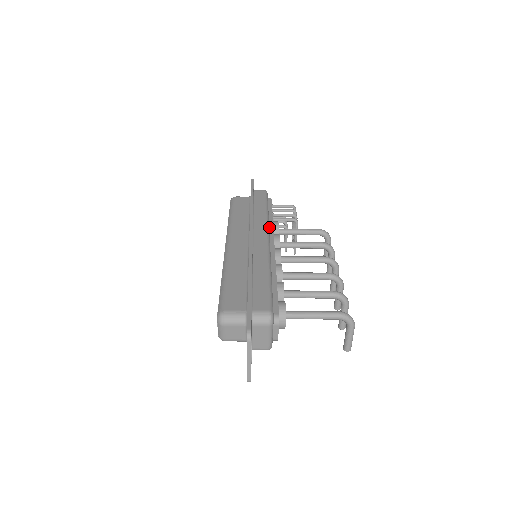
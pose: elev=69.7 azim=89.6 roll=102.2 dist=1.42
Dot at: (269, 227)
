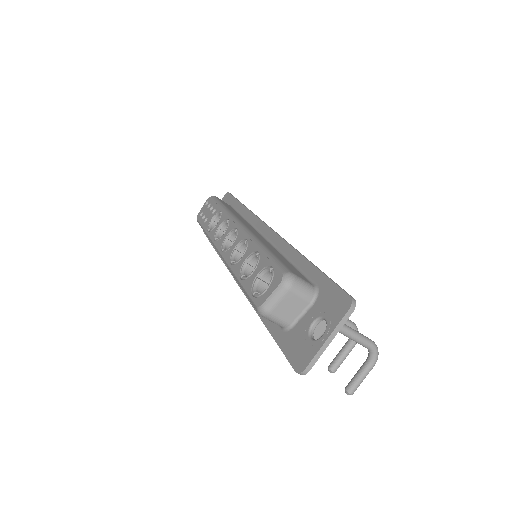
Dot at: occluded
